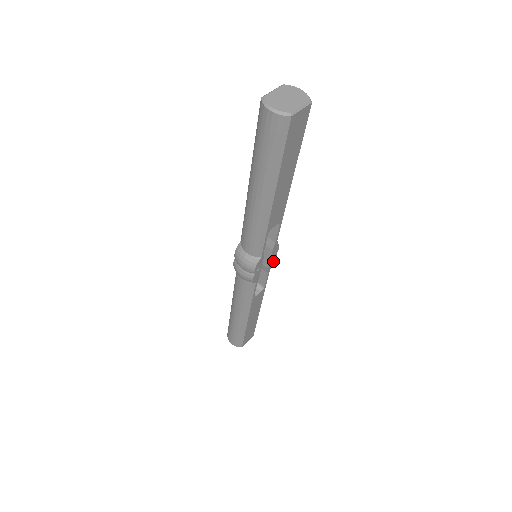
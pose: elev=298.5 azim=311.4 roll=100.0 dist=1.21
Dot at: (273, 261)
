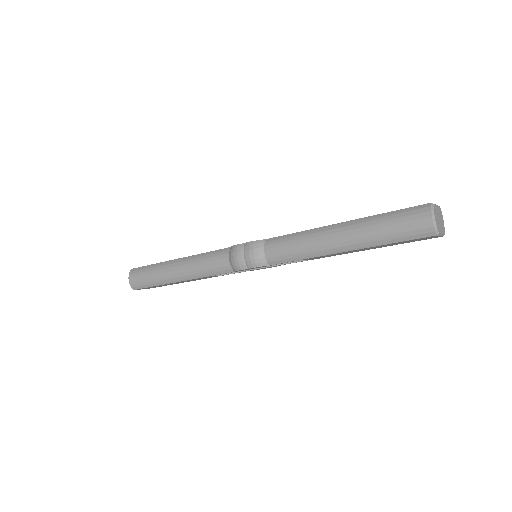
Dot at: (257, 269)
